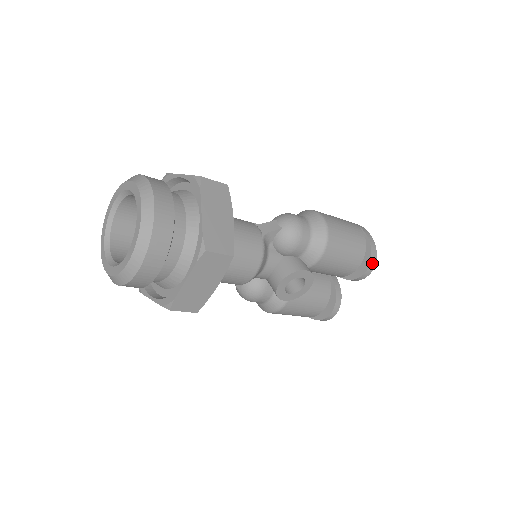
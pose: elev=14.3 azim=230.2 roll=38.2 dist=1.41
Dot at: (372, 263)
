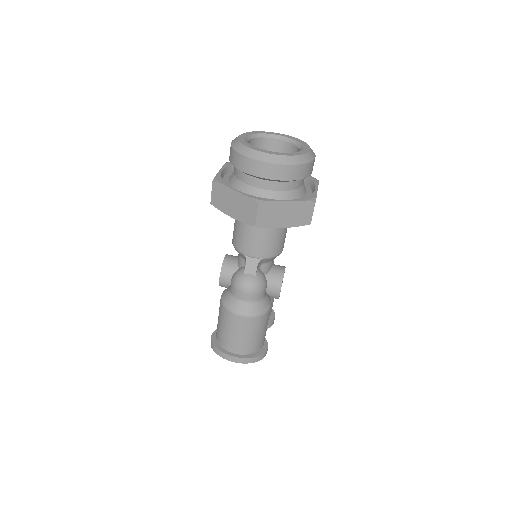
Dot at: occluded
